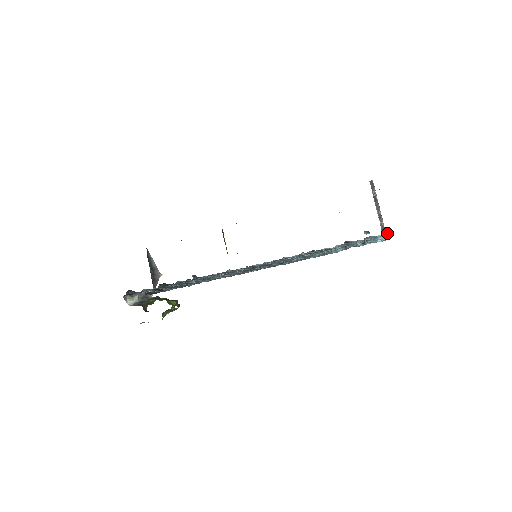
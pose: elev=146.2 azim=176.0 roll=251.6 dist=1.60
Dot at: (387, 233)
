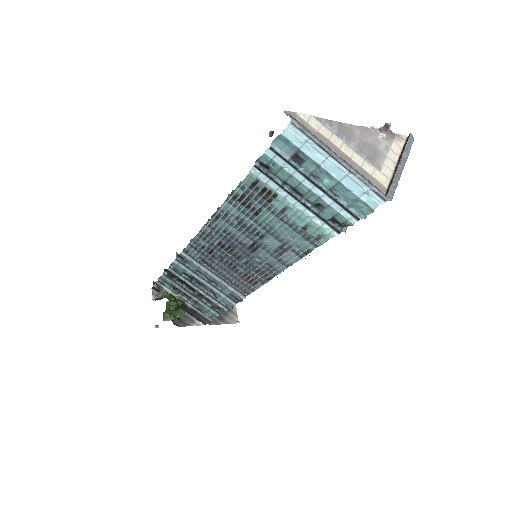
Dot at: (289, 123)
